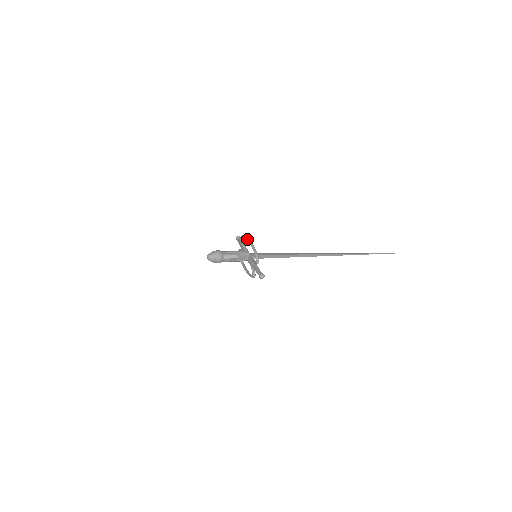
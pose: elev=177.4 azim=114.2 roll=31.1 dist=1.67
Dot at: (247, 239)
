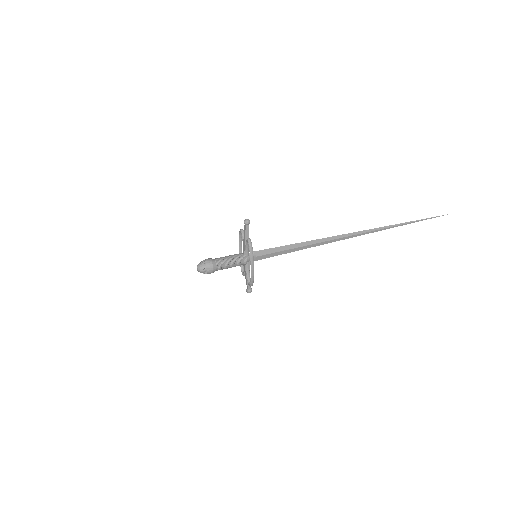
Dot at: (251, 259)
